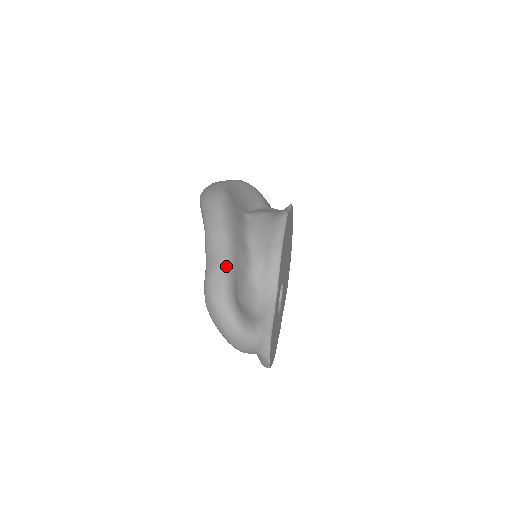
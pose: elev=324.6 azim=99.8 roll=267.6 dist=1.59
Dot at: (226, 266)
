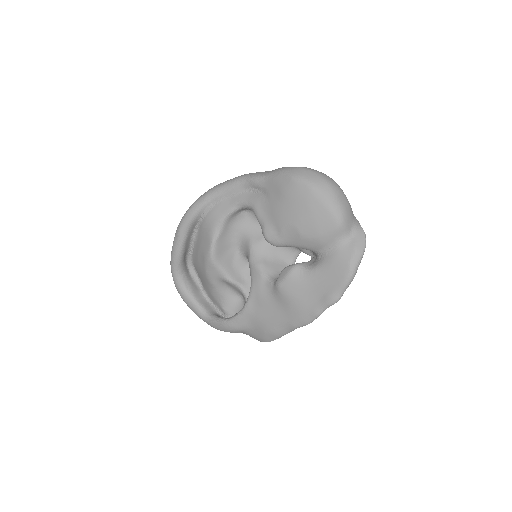
Dot at: occluded
